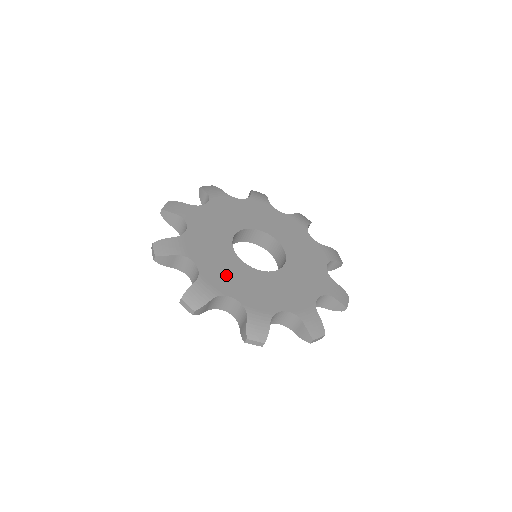
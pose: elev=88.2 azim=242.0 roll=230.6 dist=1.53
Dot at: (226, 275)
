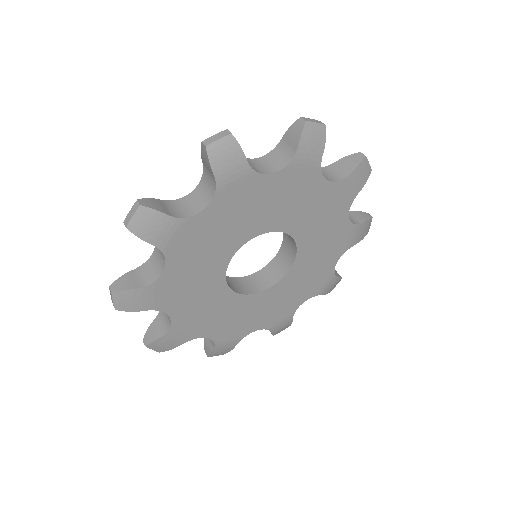
Dot at: occluded
